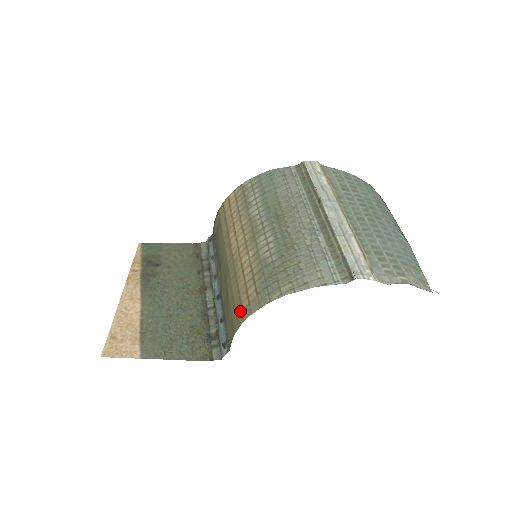
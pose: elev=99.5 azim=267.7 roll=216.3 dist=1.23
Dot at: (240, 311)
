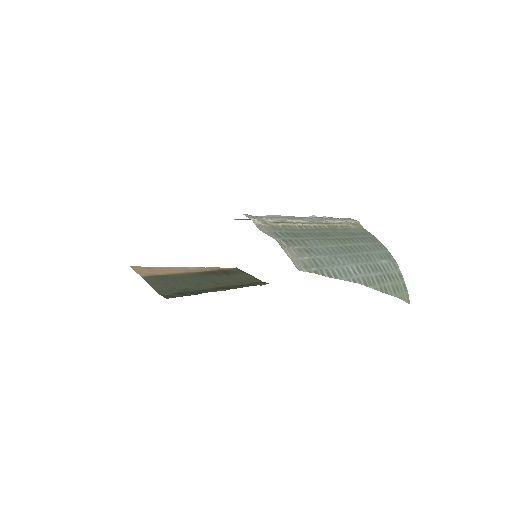
Dot at: occluded
